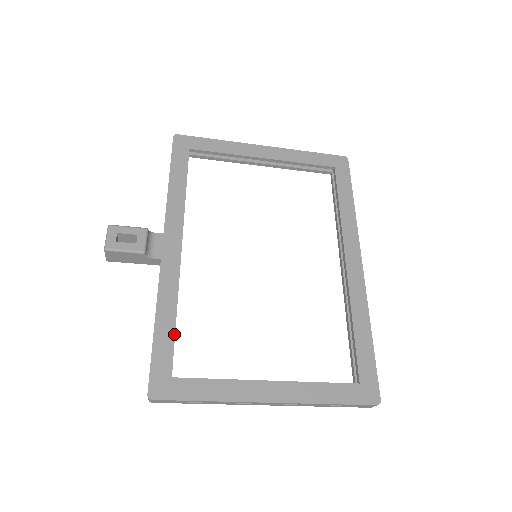
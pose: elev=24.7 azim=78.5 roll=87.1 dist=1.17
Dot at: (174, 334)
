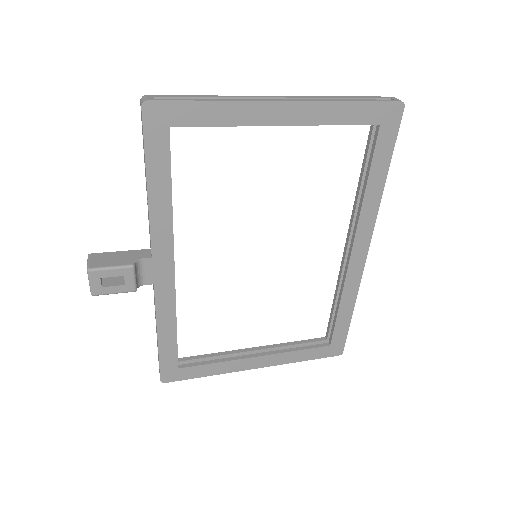
Dot at: (176, 342)
